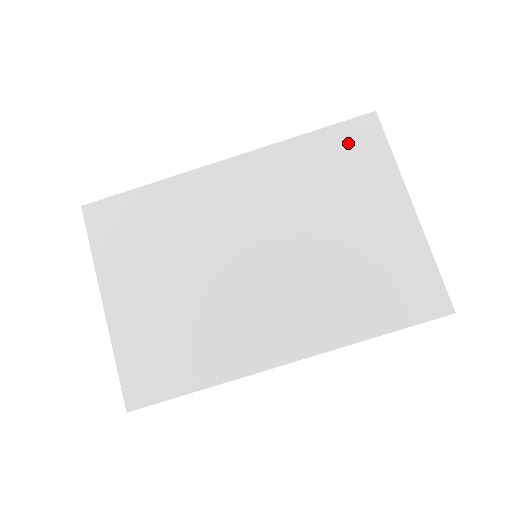
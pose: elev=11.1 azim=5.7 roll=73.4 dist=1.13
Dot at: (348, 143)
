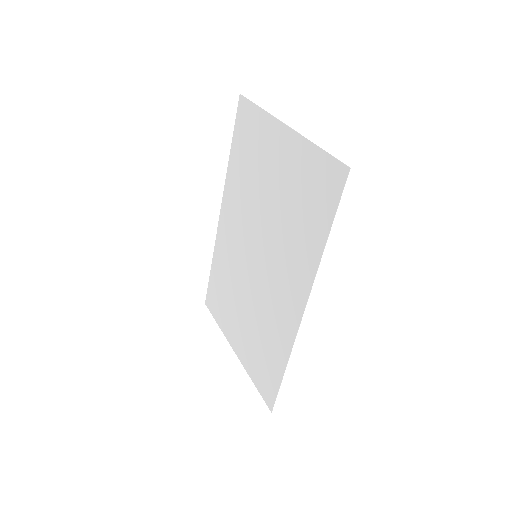
Dot at: (243, 132)
